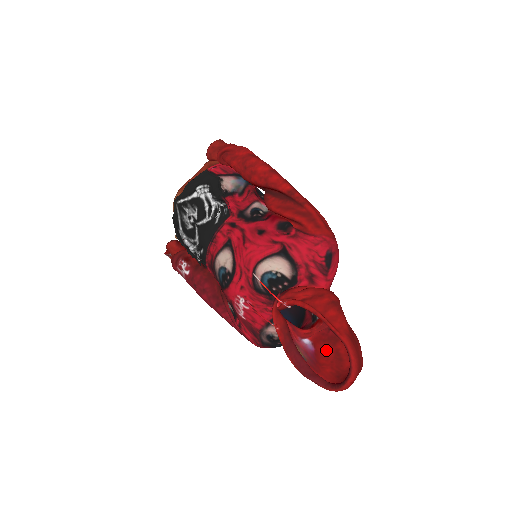
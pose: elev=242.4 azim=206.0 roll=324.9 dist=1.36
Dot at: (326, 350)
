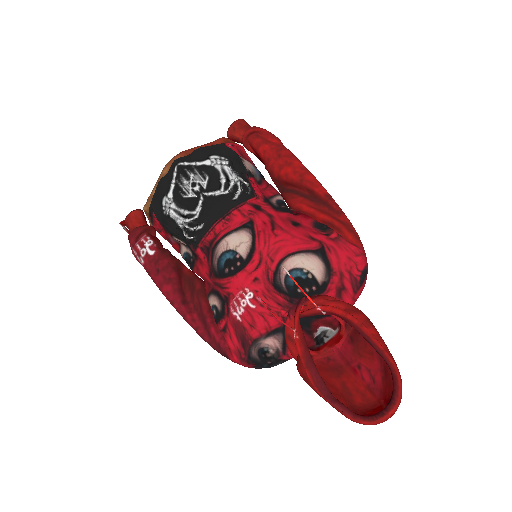
Dot at: (332, 380)
